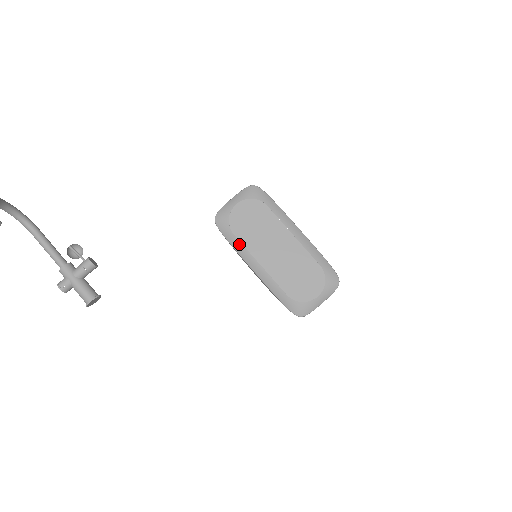
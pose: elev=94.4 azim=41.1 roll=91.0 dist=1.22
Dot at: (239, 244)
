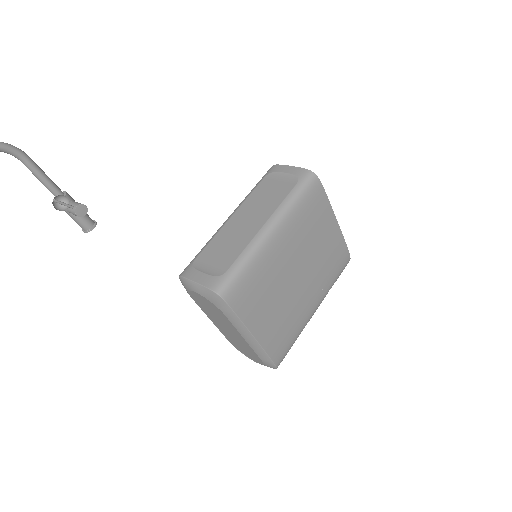
Dot at: (197, 304)
